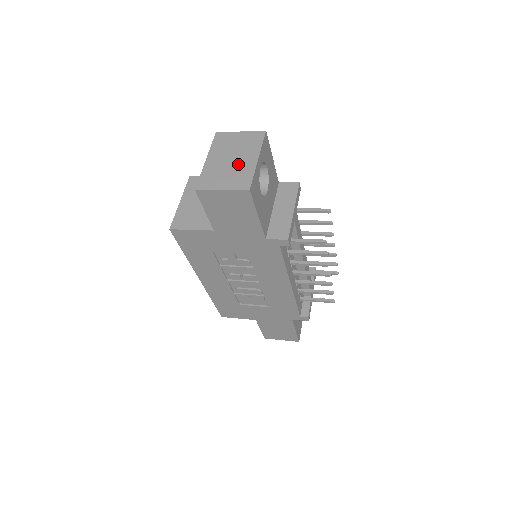
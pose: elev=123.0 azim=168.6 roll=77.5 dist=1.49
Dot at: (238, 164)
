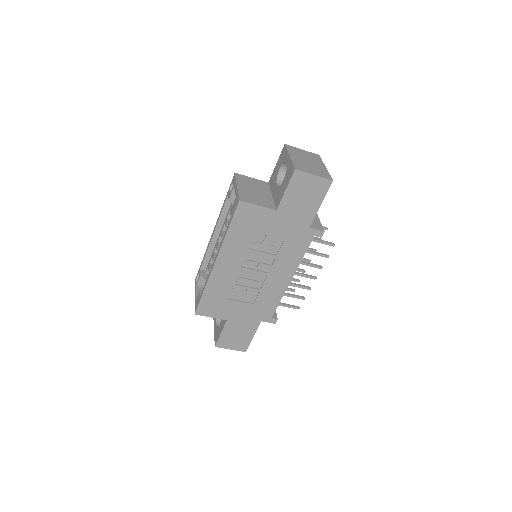
Dot at: (315, 165)
